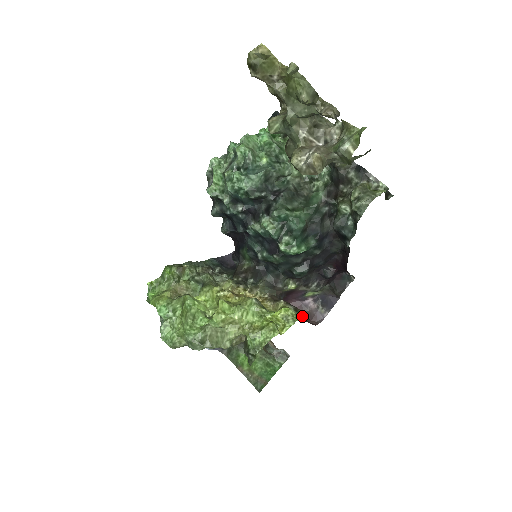
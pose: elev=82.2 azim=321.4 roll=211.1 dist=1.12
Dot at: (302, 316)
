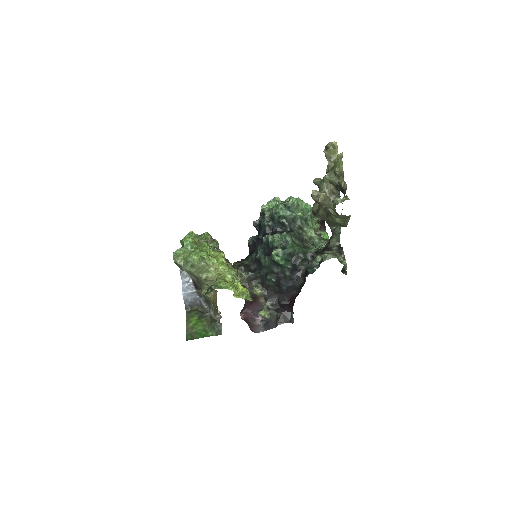
Dot at: occluded
